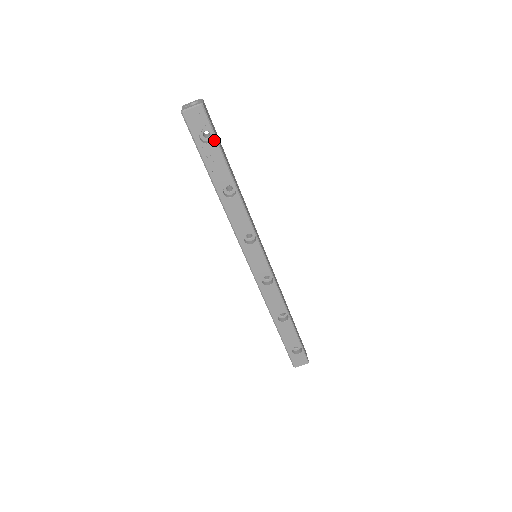
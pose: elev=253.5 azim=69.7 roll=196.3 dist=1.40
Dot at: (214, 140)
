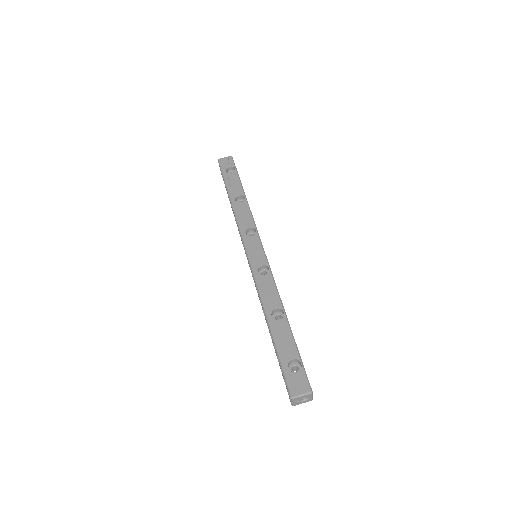
Dot at: (235, 171)
